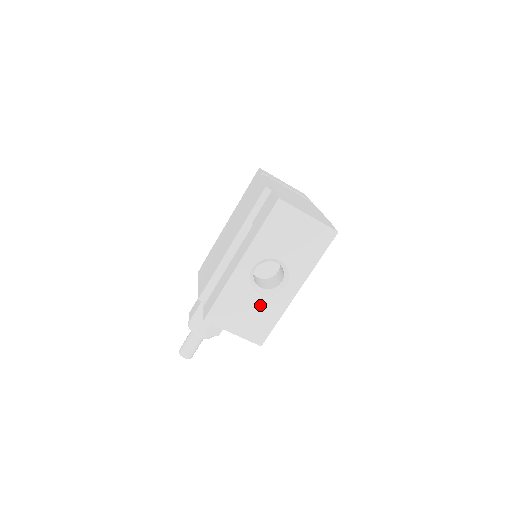
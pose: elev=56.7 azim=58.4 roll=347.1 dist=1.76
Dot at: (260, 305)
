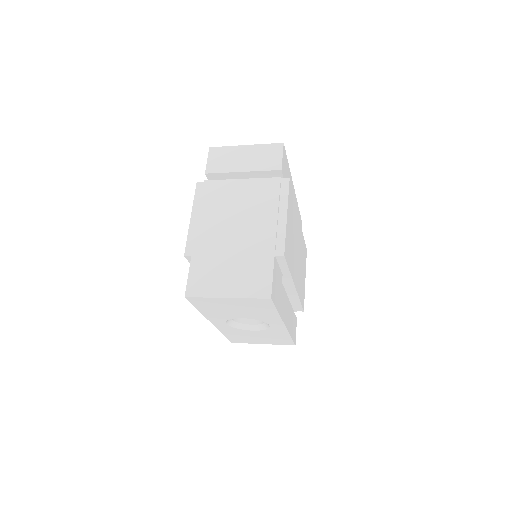
Dot at: (263, 334)
